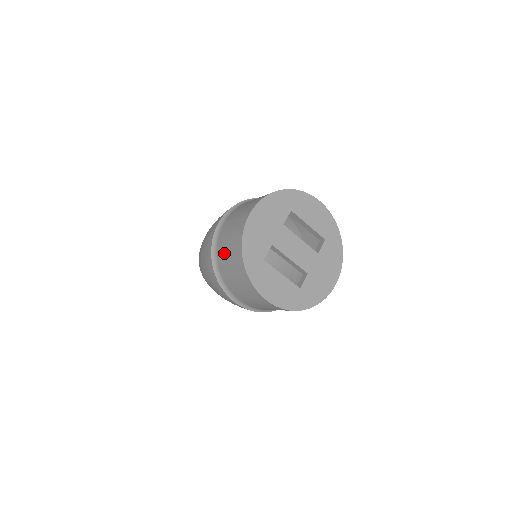
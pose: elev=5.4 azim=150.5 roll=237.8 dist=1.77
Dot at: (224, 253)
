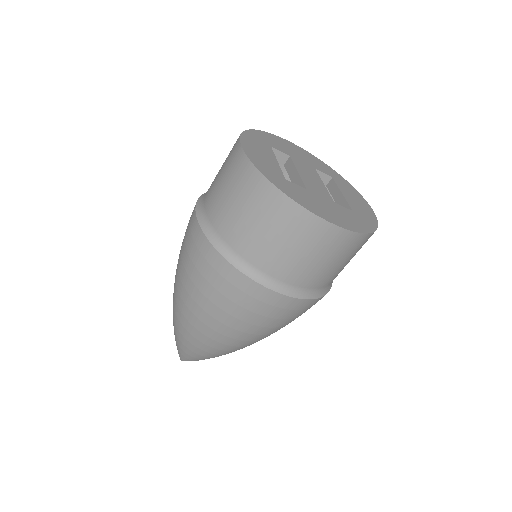
Dot at: occluded
